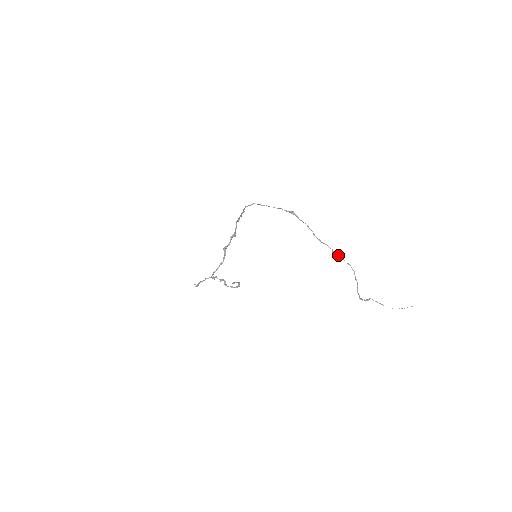
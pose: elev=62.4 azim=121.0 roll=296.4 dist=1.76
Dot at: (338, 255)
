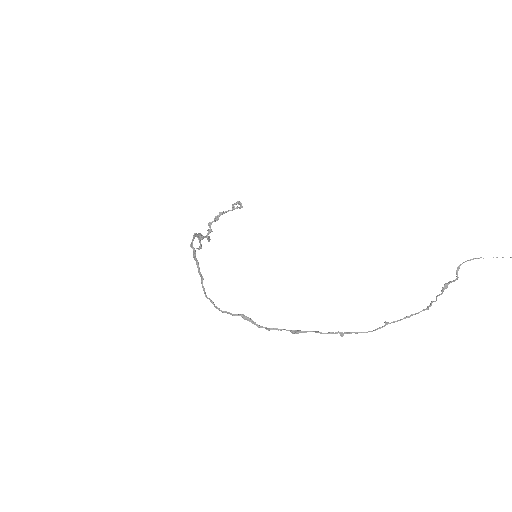
Dot at: occluded
